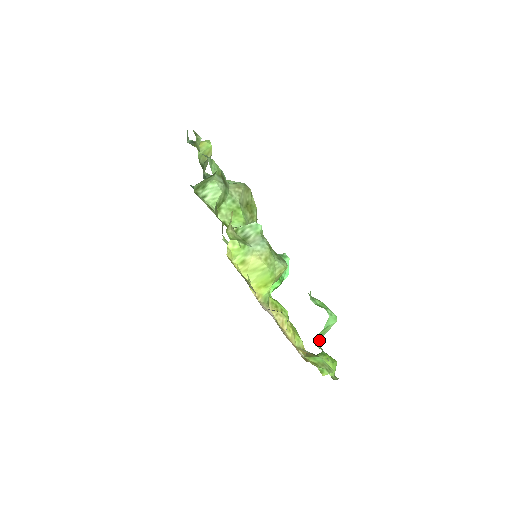
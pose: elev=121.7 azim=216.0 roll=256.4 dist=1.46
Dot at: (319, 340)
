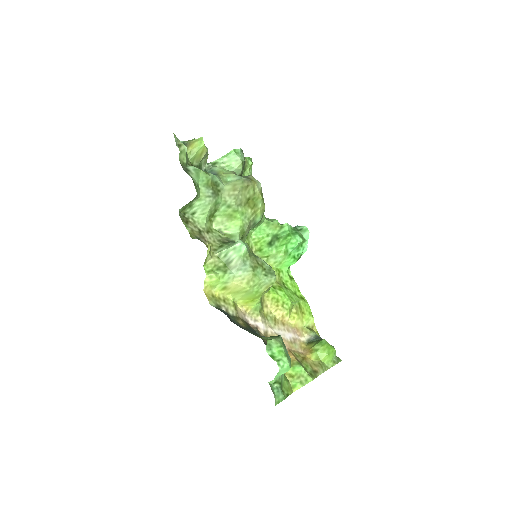
Dot at: (281, 375)
